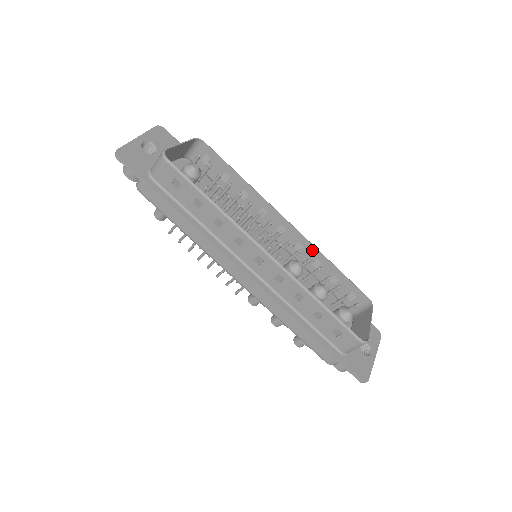
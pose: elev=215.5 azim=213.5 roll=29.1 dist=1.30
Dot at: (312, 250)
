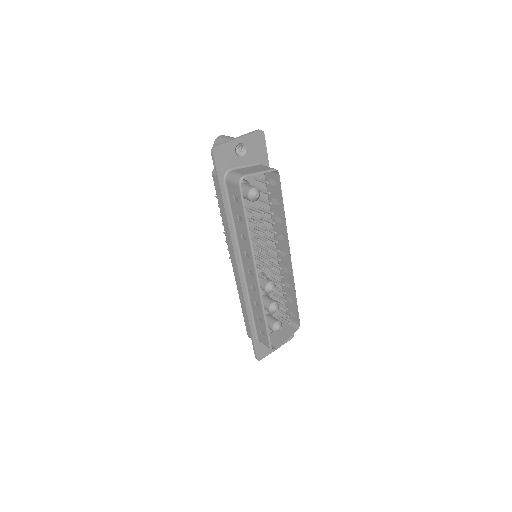
Dot at: (291, 279)
